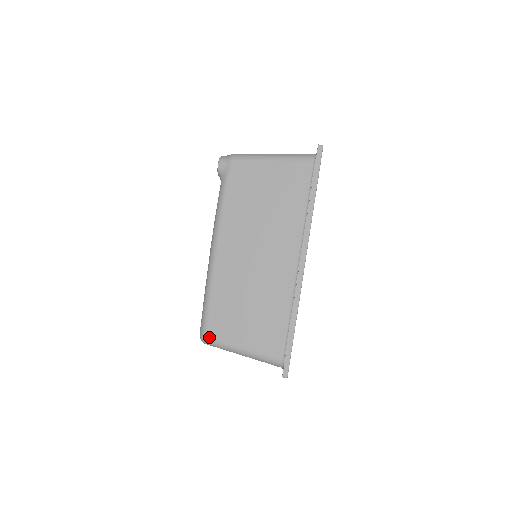
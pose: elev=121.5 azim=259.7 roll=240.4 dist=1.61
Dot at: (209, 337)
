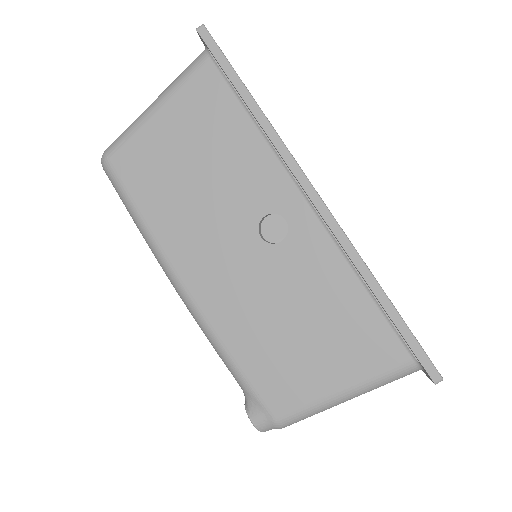
Dot at: occluded
